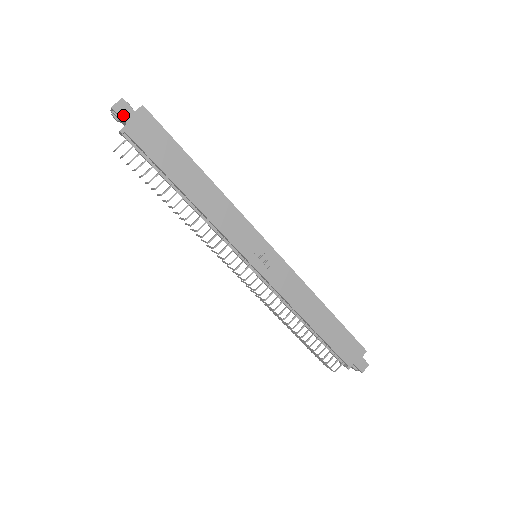
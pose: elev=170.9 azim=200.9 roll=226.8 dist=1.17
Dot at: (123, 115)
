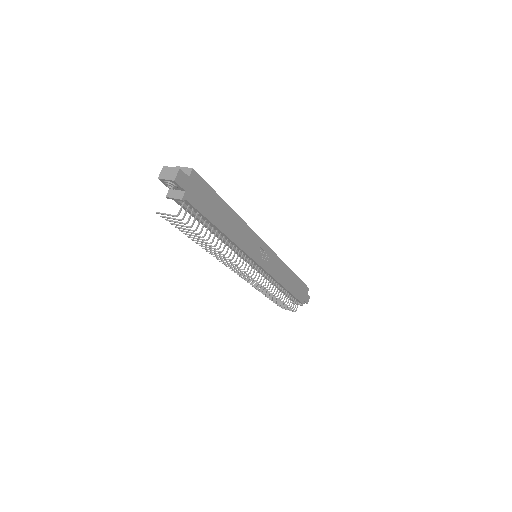
Dot at: (182, 184)
